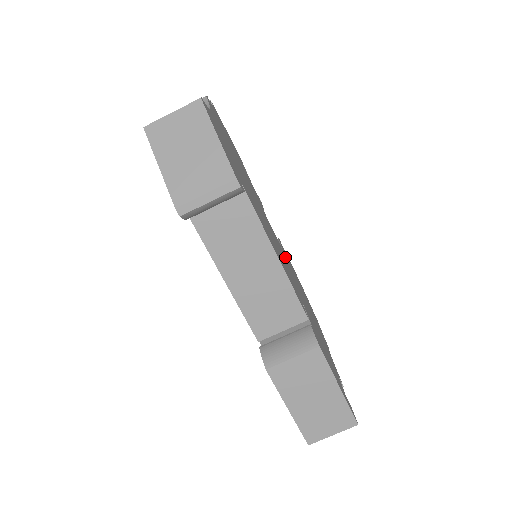
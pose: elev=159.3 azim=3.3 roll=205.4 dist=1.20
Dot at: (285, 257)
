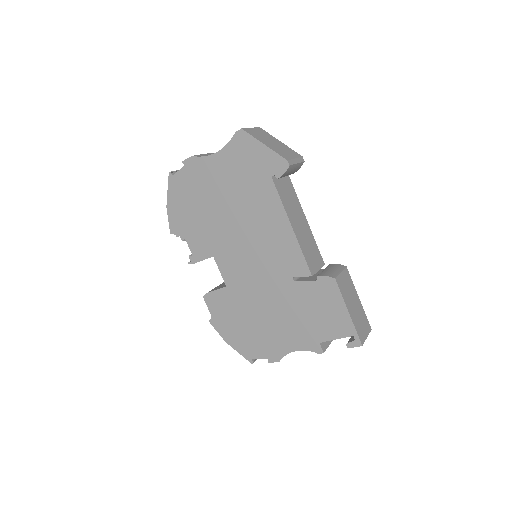
Dot at: occluded
